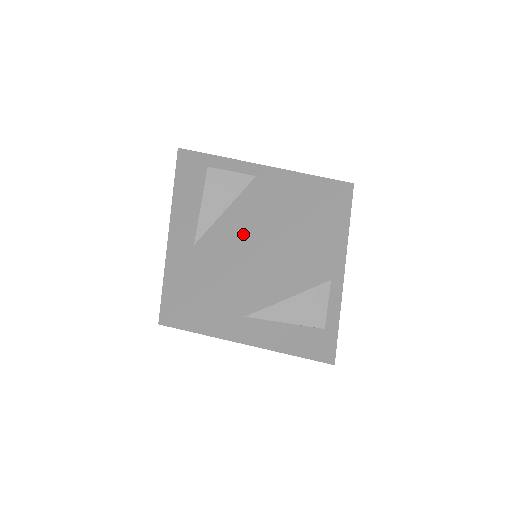
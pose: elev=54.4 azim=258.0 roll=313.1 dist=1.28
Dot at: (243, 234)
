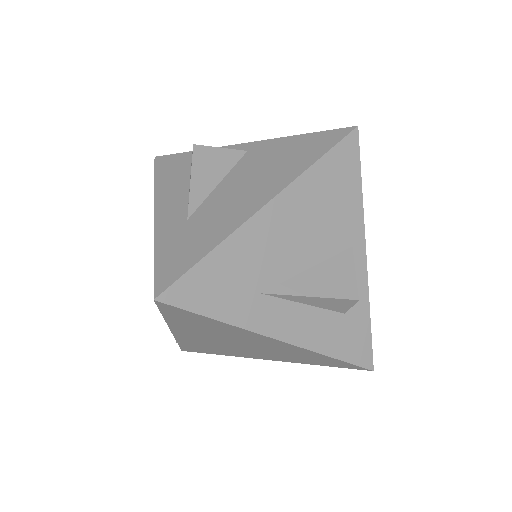
Dot at: (245, 194)
